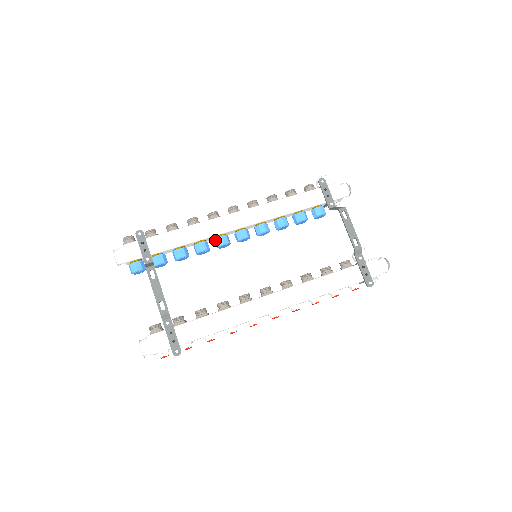
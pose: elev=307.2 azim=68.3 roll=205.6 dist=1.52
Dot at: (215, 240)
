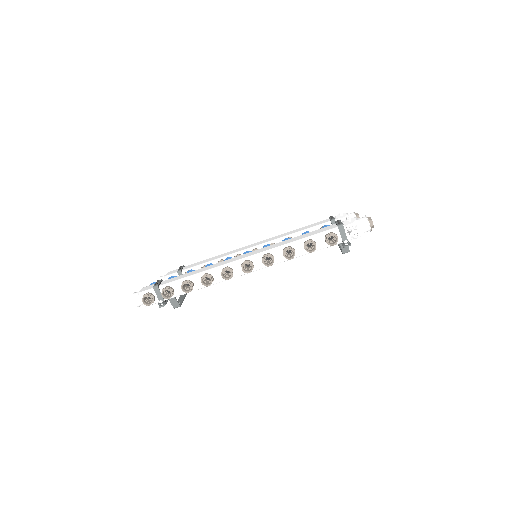
Dot at: occluded
